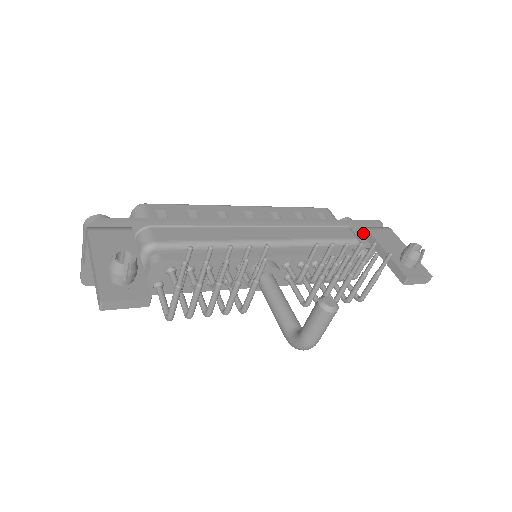
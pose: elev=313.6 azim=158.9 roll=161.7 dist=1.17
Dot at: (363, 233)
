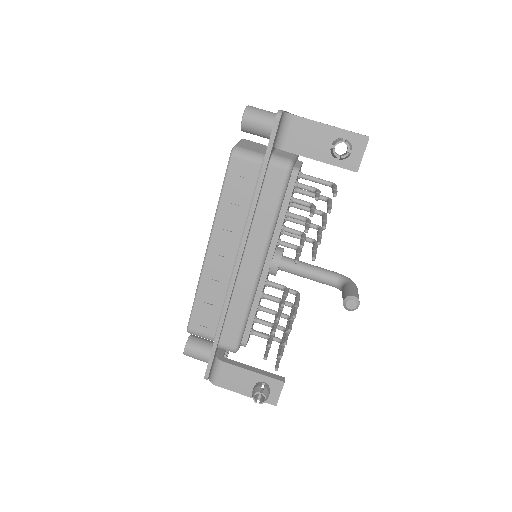
Dot at: occluded
